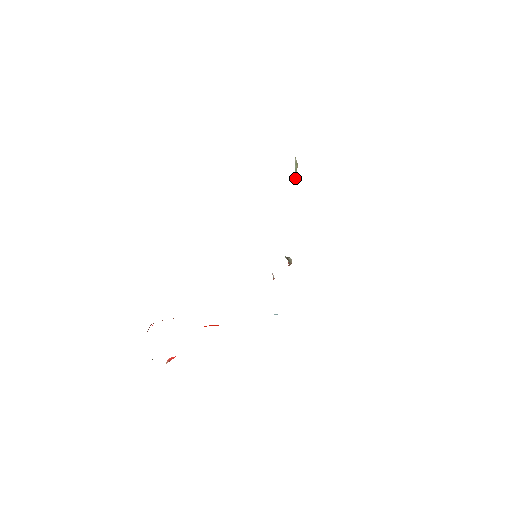
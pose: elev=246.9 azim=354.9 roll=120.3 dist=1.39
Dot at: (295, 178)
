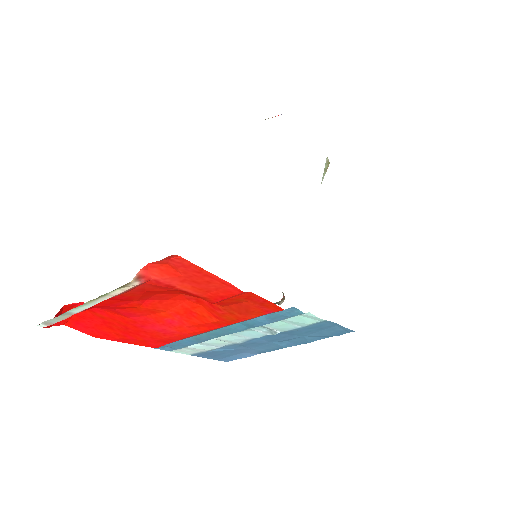
Dot at: (322, 178)
